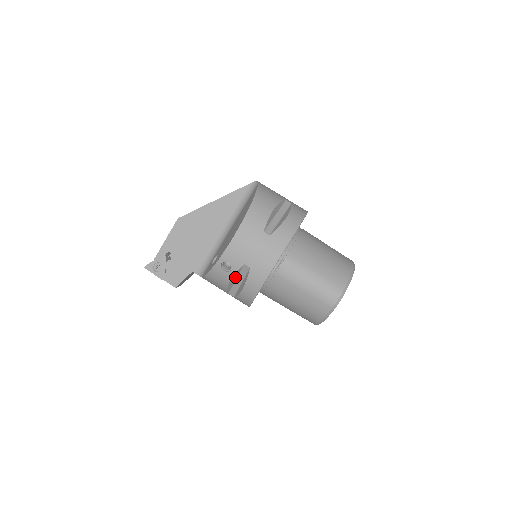
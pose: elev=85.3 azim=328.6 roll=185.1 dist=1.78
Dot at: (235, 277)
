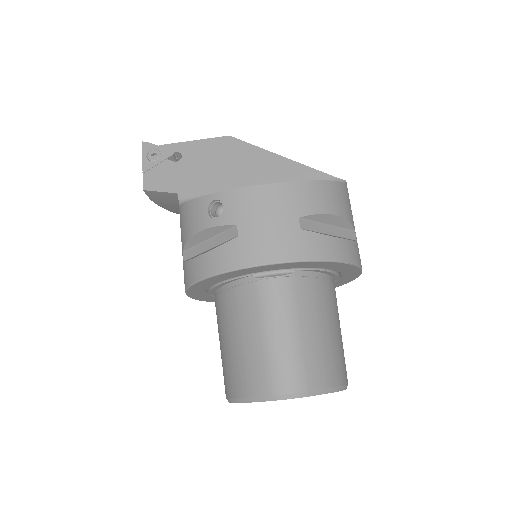
Dot at: (210, 234)
